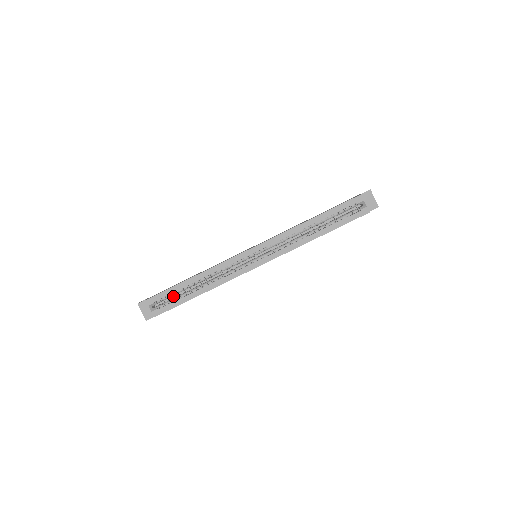
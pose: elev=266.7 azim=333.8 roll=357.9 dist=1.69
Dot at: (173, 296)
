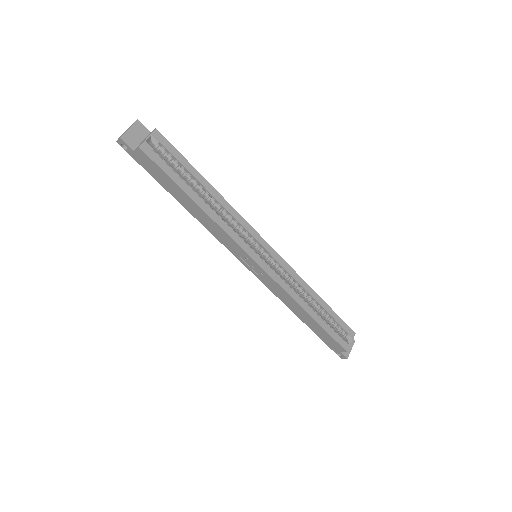
Dot at: occluded
